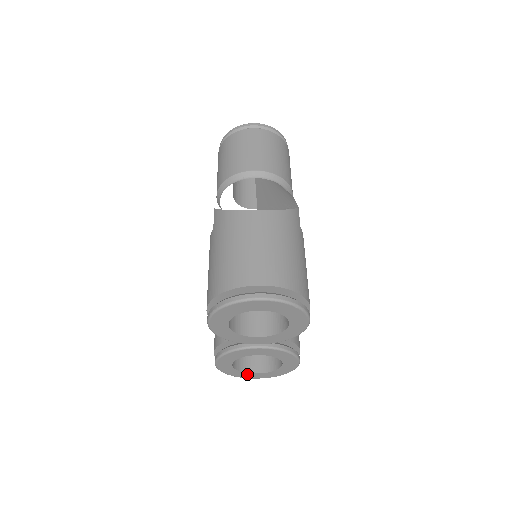
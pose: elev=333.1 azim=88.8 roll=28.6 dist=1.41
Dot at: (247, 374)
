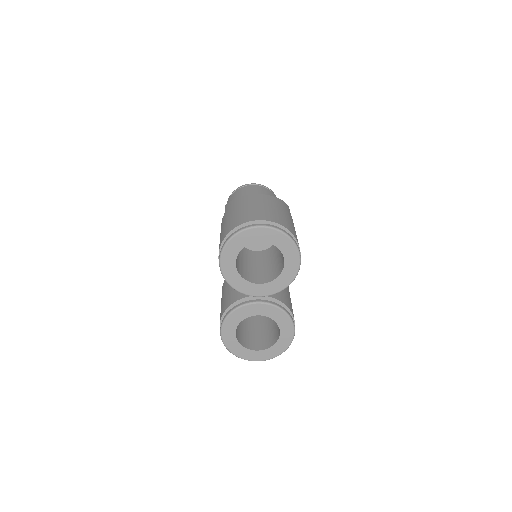
Dot at: (248, 352)
